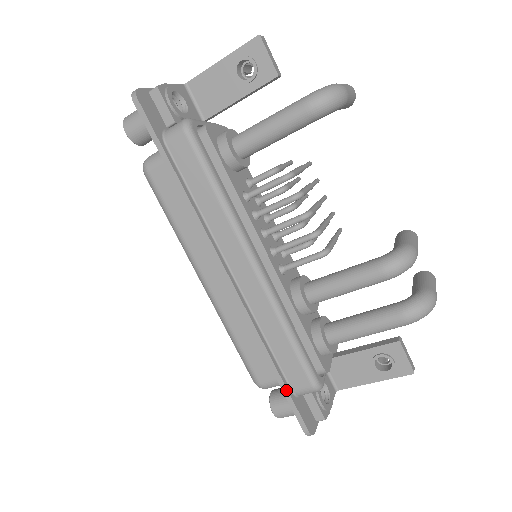
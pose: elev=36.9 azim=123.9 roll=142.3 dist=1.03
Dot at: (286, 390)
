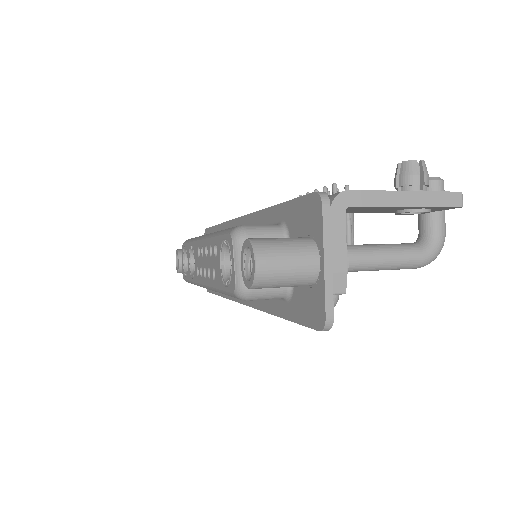
Dot at: occluded
